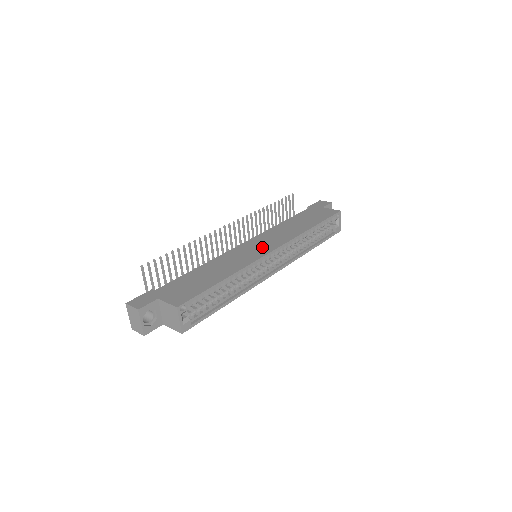
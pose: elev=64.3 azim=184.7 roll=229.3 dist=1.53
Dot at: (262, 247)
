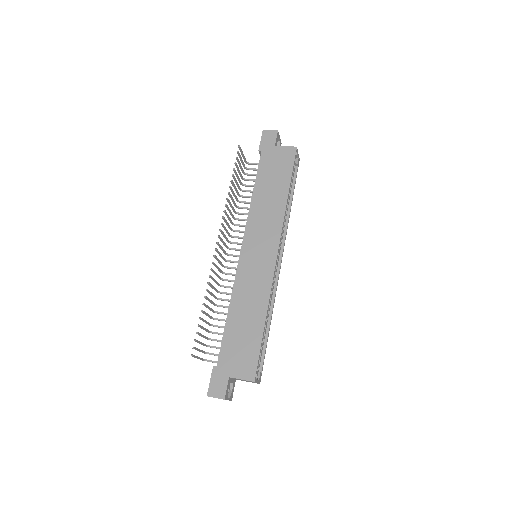
Dot at: (263, 254)
